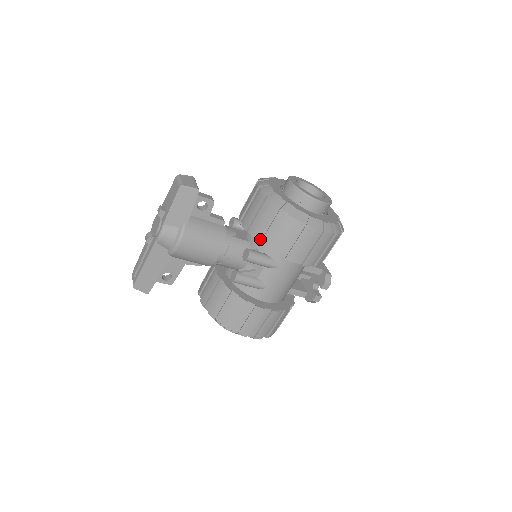
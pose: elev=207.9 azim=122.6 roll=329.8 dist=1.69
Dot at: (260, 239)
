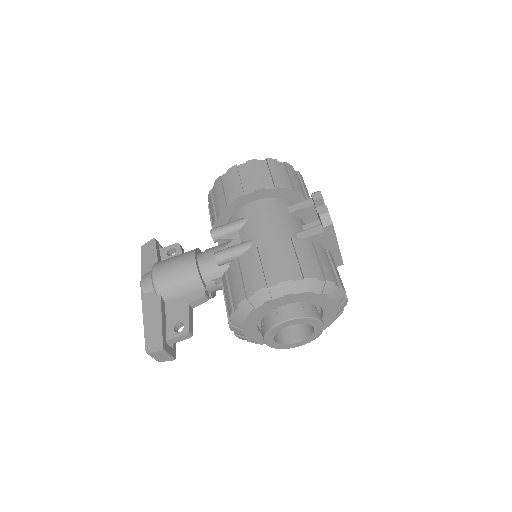
Dot at: (214, 217)
